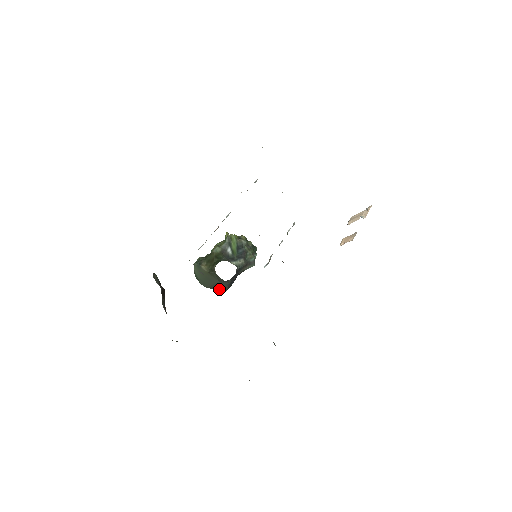
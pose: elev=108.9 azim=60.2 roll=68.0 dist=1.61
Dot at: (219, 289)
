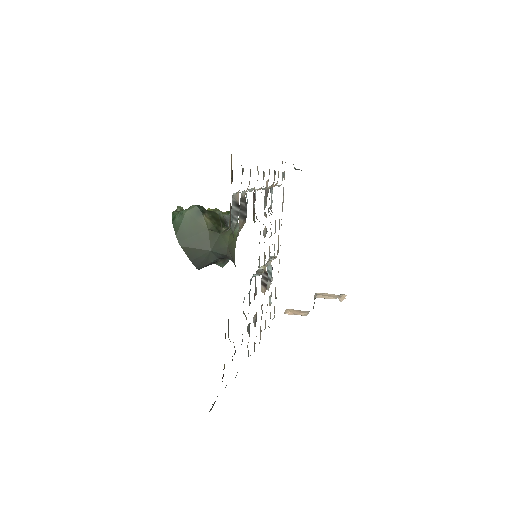
Dot at: (194, 260)
